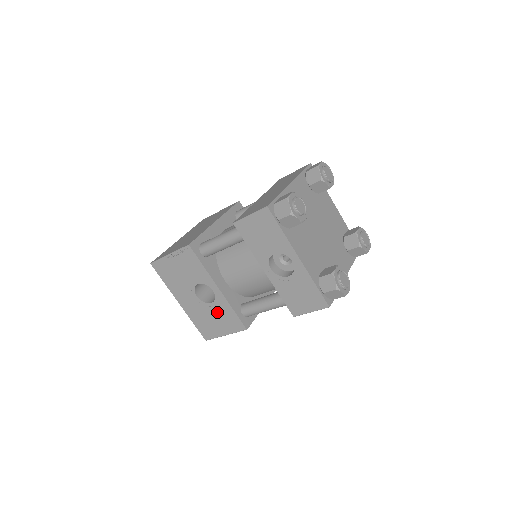
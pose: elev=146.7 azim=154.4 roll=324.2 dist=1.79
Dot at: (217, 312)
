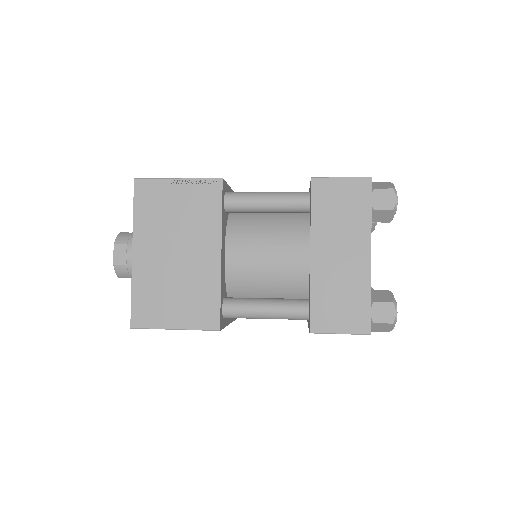
Dot at: occluded
